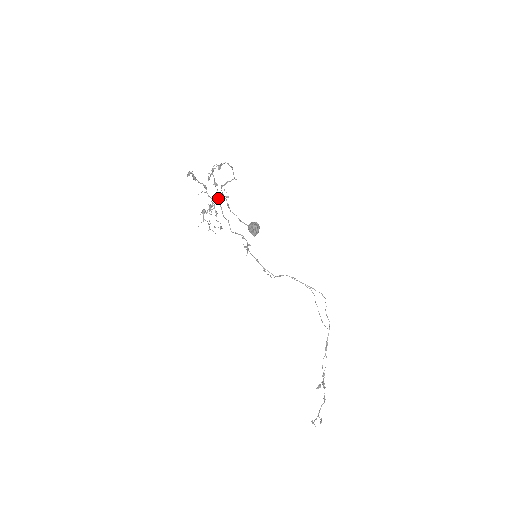
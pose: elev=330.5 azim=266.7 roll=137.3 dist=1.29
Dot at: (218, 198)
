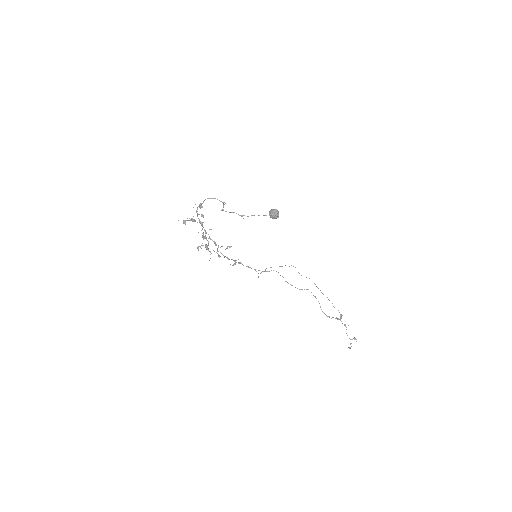
Dot at: occluded
